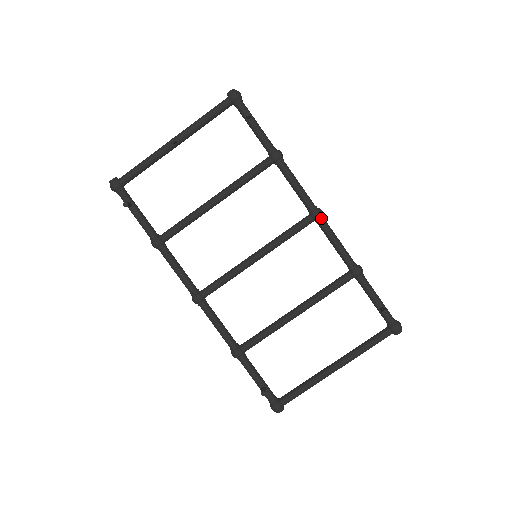
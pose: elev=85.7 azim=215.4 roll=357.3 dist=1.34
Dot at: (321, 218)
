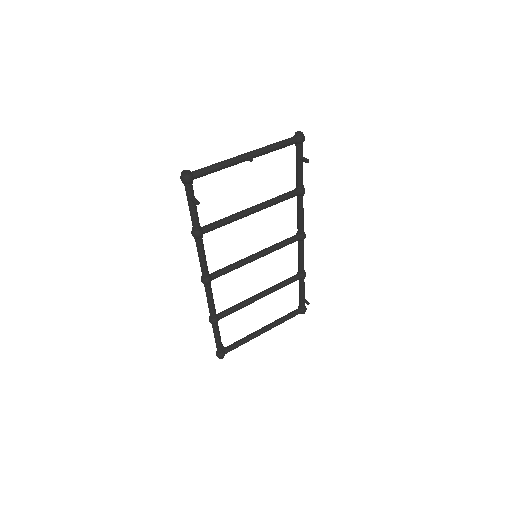
Dot at: occluded
